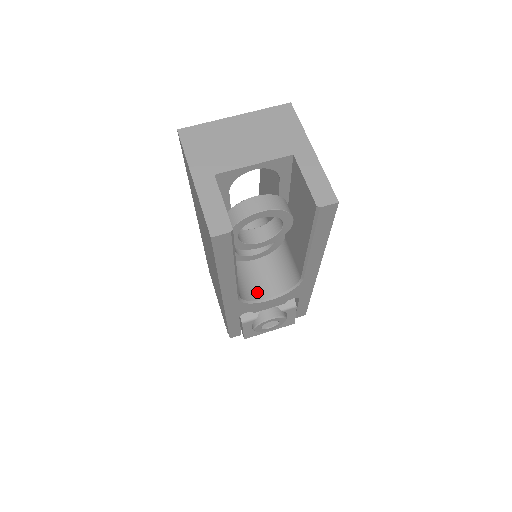
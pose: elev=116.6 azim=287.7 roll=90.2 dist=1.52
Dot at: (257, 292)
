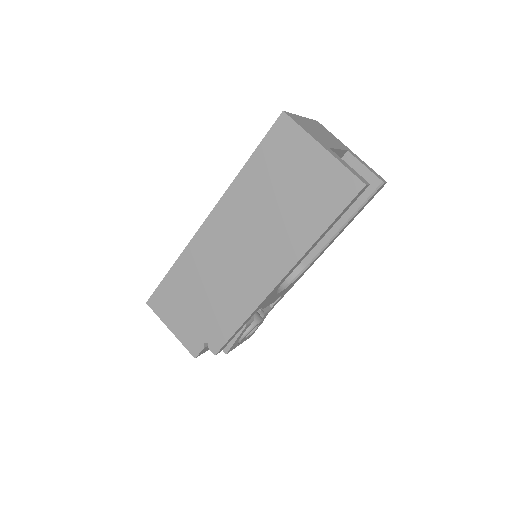
Dot at: occluded
